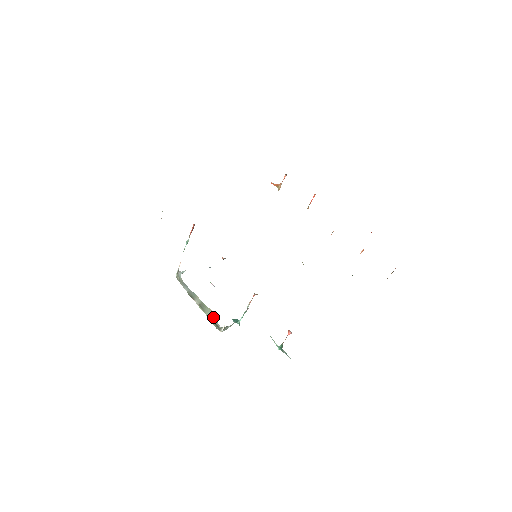
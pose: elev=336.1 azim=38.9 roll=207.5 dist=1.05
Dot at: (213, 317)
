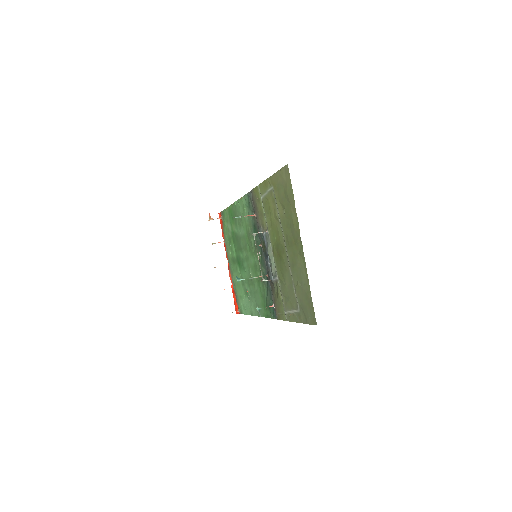
Dot at: occluded
